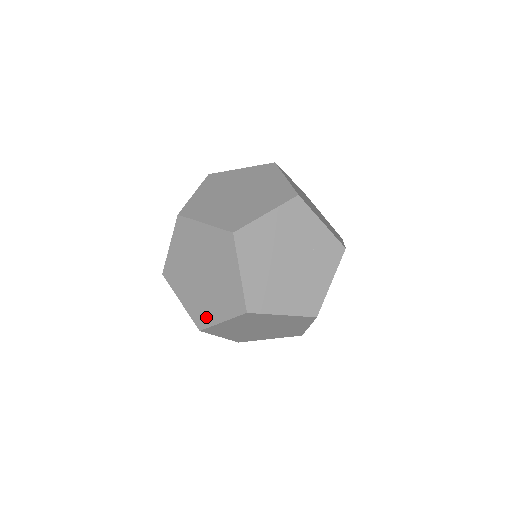
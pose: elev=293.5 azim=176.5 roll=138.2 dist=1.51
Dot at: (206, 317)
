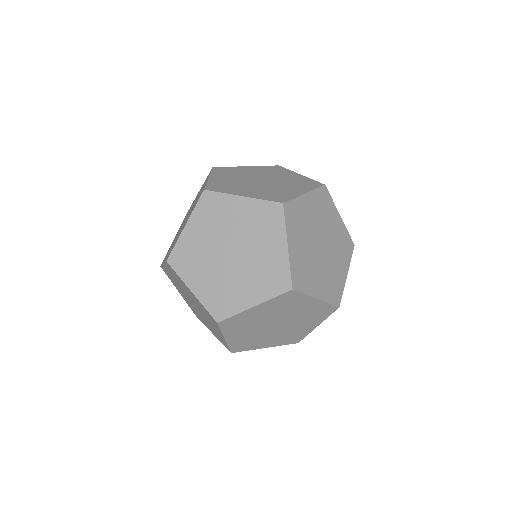
Dot at: (300, 335)
